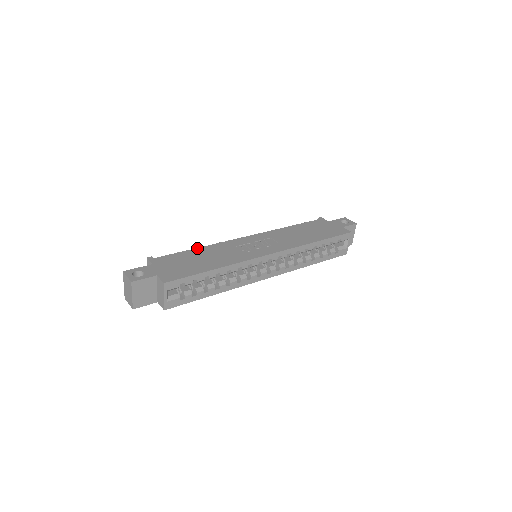
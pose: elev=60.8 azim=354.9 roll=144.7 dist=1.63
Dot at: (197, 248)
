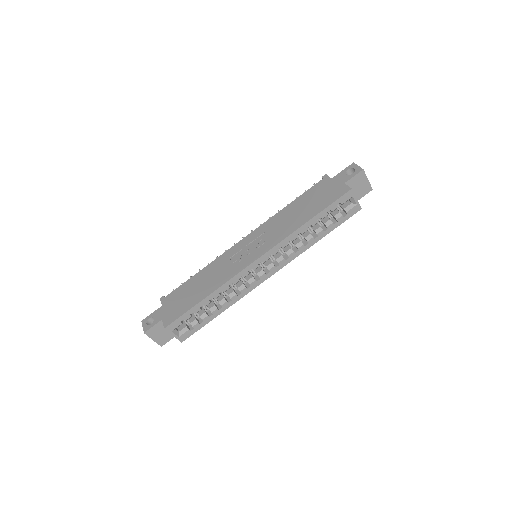
Dot at: (198, 272)
